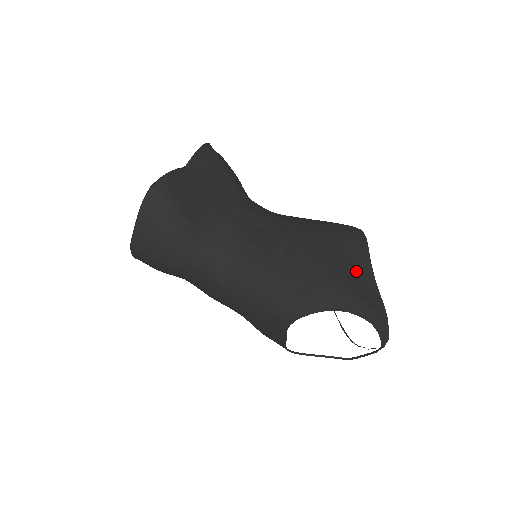
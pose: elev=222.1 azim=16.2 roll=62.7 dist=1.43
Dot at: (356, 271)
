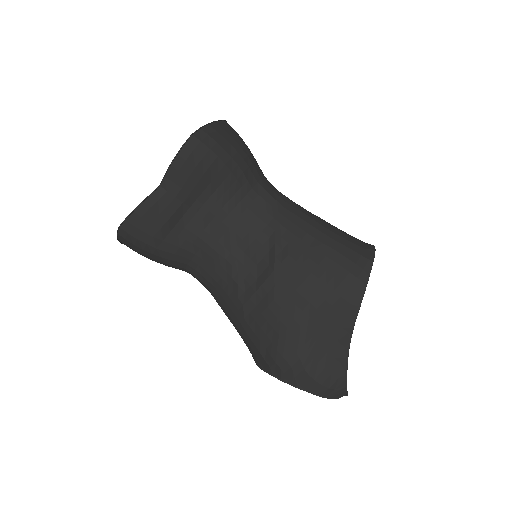
Dot at: (328, 342)
